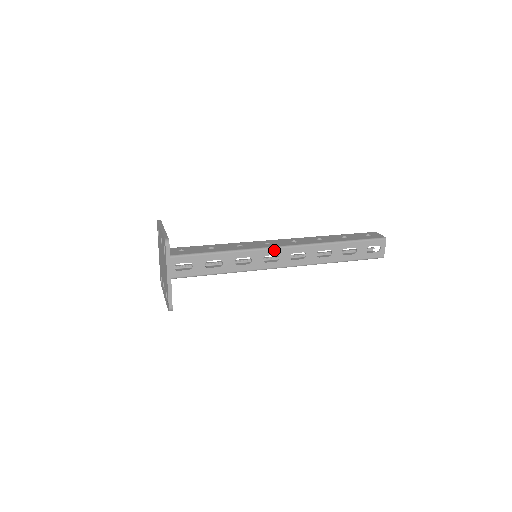
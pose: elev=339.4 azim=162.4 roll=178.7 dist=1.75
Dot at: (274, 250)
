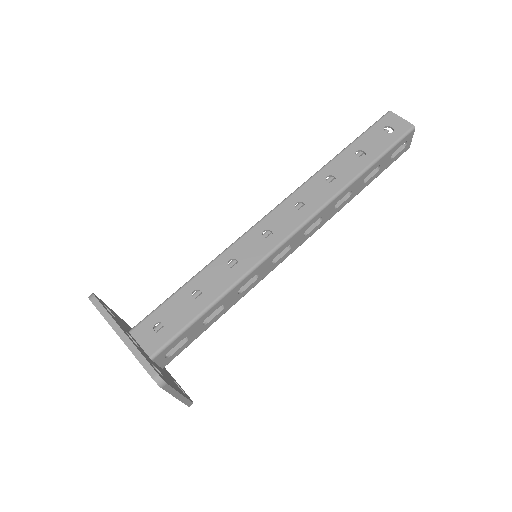
Dot at: (284, 245)
